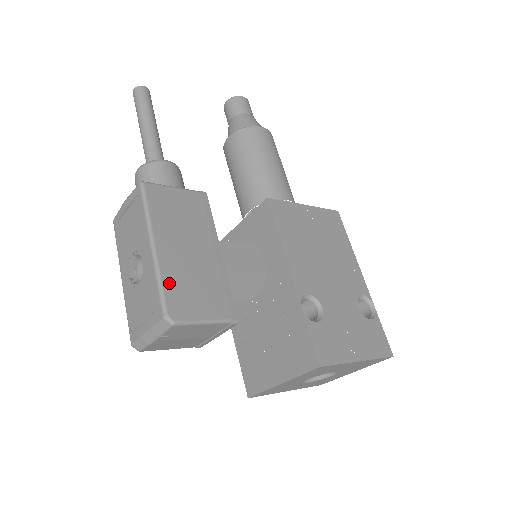
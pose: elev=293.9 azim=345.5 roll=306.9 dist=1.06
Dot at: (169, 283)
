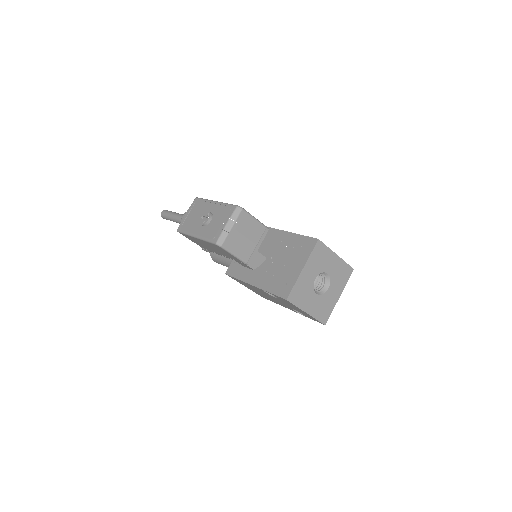
Dot at: occluded
